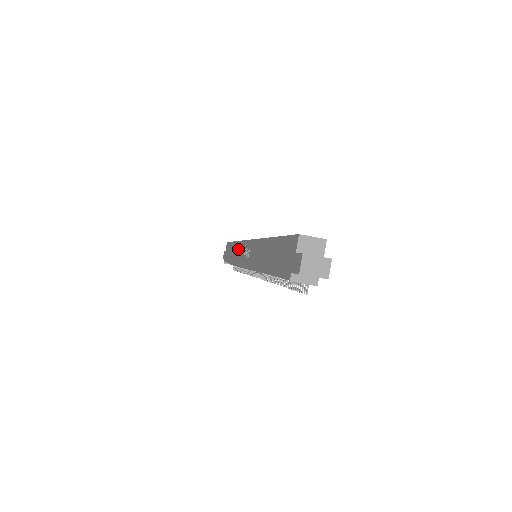
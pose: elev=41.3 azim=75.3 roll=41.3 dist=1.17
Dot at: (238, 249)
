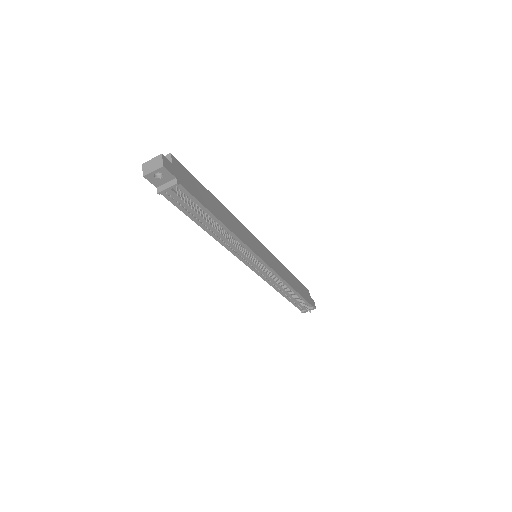
Dot at: occluded
